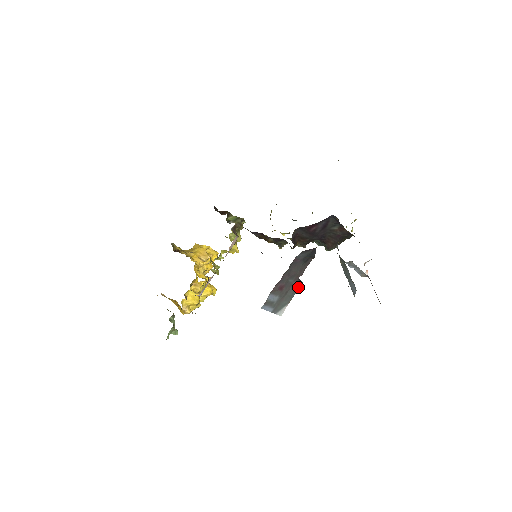
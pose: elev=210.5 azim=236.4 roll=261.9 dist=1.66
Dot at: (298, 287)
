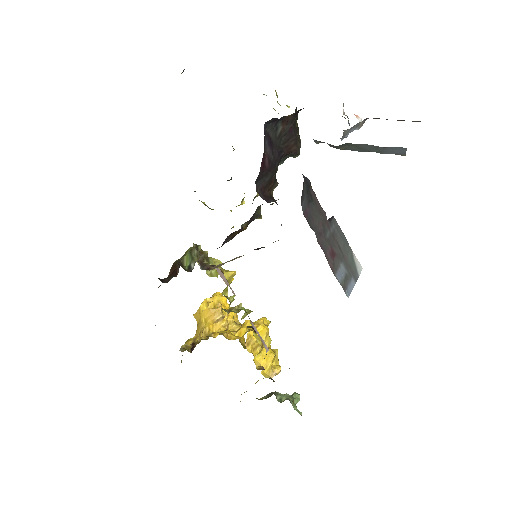
Dot at: (337, 226)
